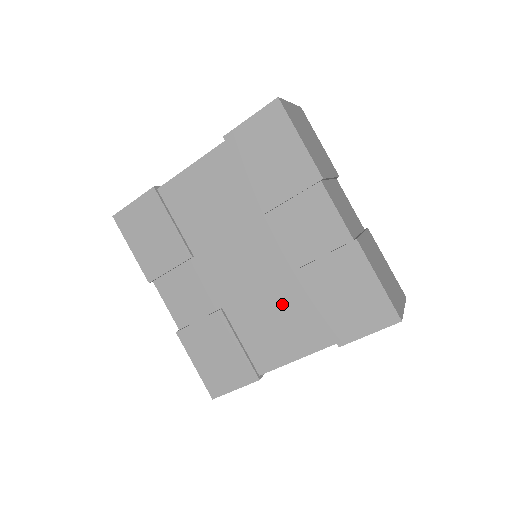
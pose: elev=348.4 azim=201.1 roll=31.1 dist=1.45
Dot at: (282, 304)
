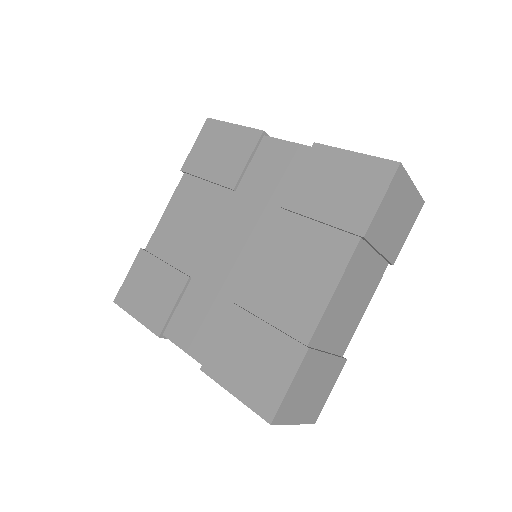
Dot at: (287, 249)
